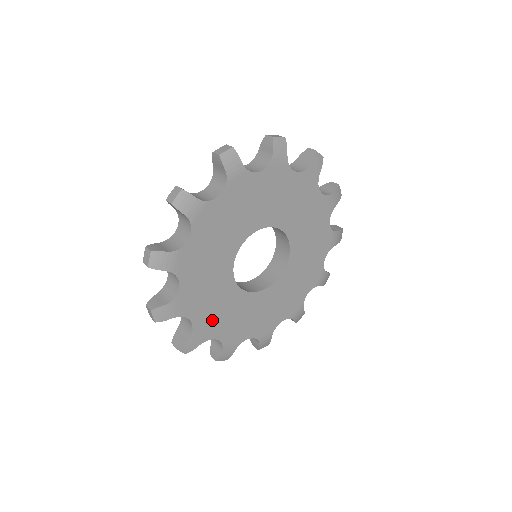
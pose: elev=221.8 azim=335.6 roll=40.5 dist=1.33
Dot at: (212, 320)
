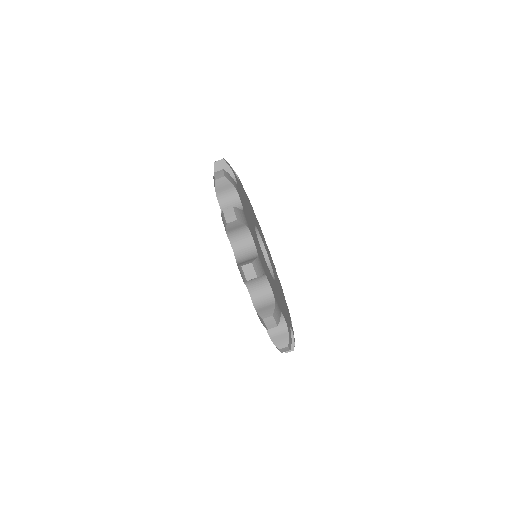
Dot at: (262, 261)
